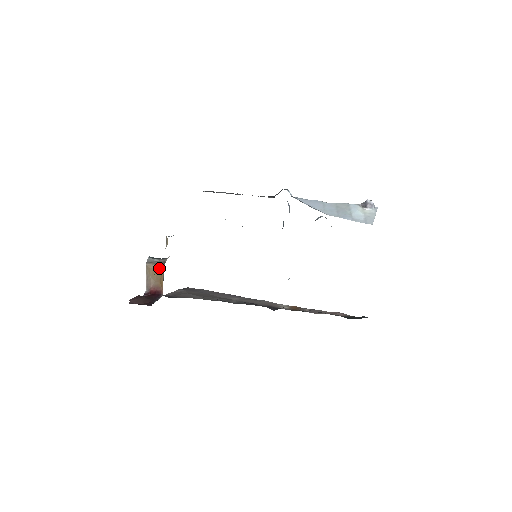
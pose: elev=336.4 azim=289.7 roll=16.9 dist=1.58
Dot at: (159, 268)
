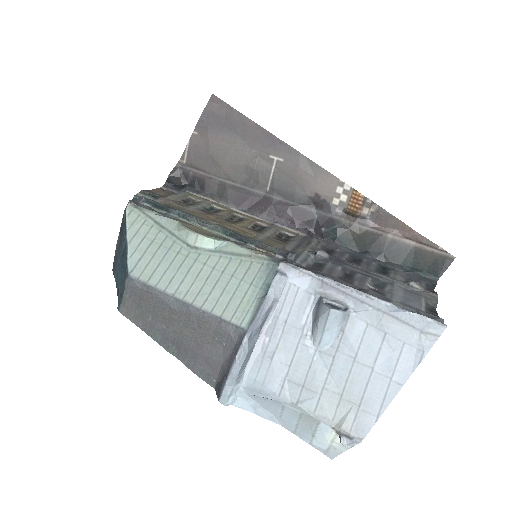
Dot at: occluded
